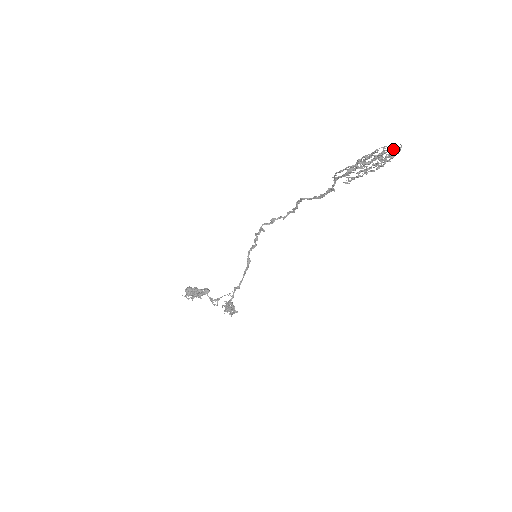
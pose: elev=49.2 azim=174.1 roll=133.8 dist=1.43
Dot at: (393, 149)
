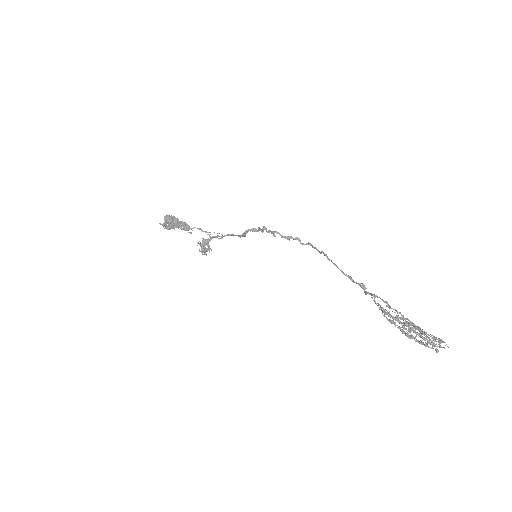
Dot at: (440, 346)
